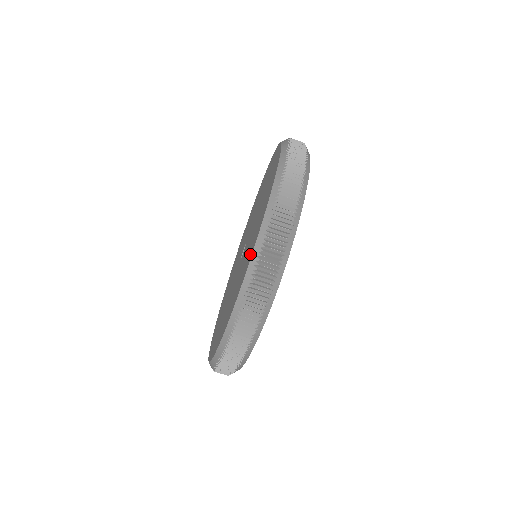
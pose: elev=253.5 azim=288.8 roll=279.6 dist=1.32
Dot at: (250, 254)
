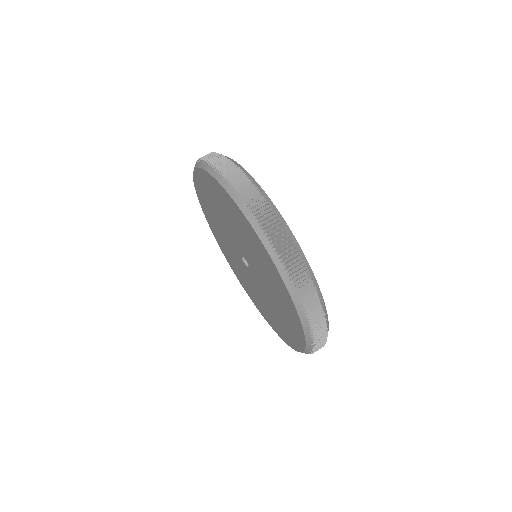
Dot at: (199, 183)
